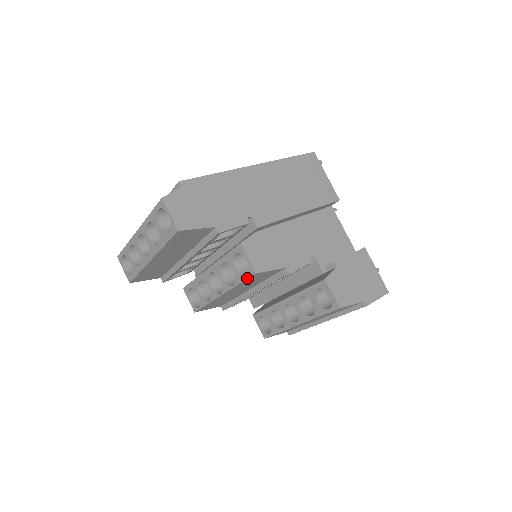
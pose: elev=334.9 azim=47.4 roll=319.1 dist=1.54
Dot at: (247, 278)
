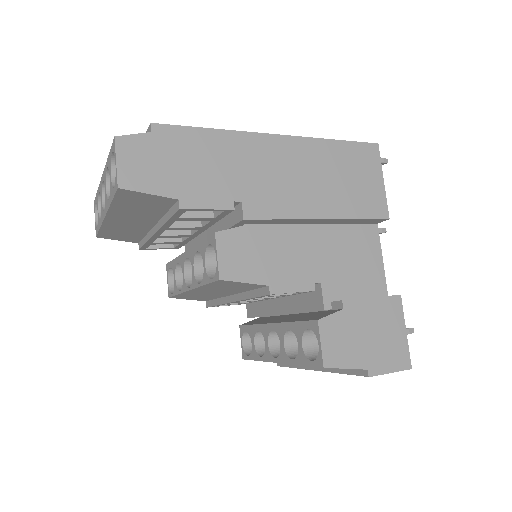
Dot at: (212, 281)
